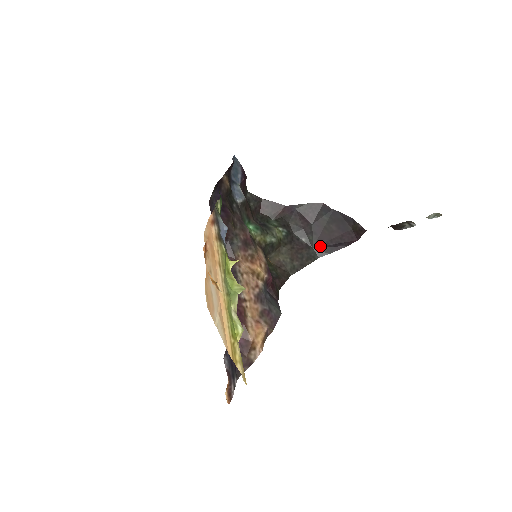
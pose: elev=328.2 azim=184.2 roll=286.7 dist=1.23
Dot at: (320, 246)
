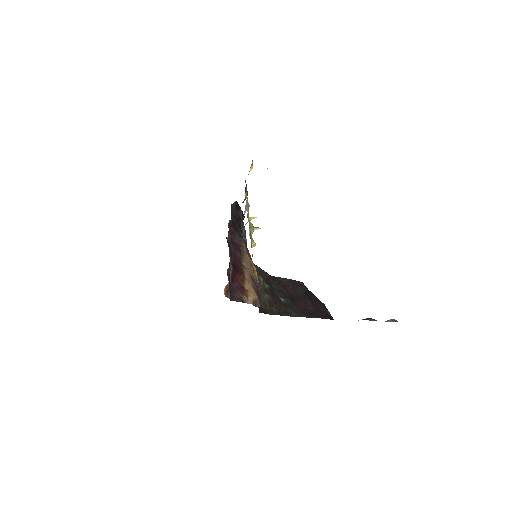
Dot at: (296, 309)
